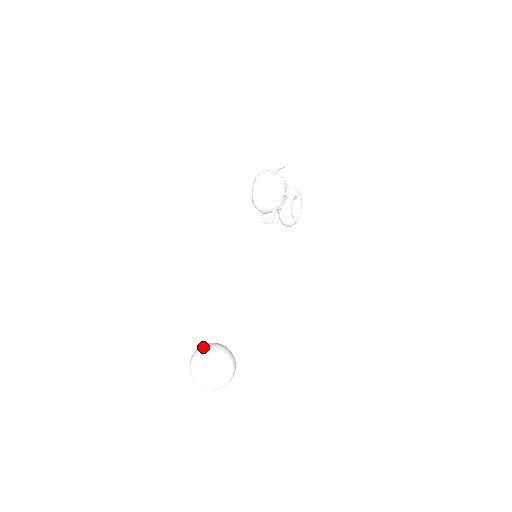
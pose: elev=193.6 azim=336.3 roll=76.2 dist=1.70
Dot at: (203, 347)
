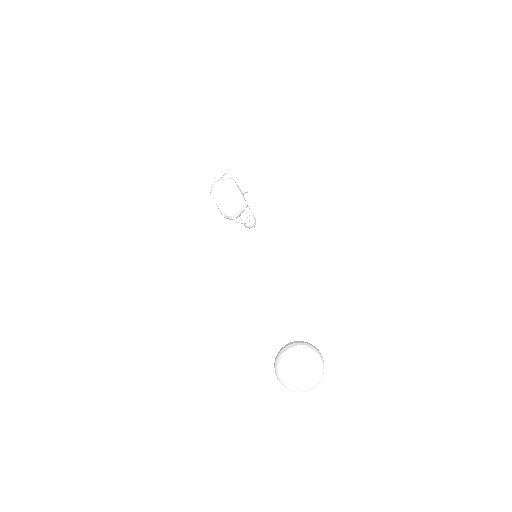
Dot at: (282, 353)
